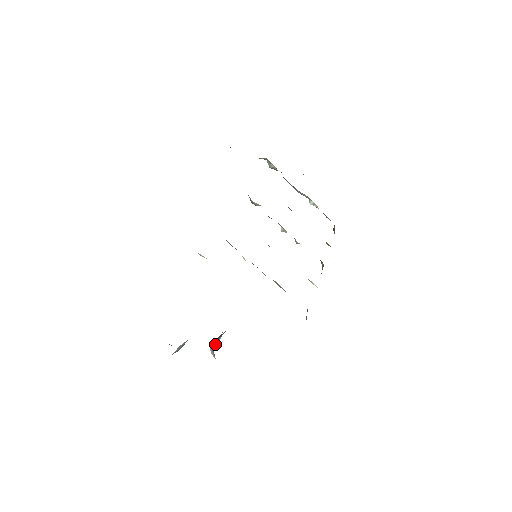
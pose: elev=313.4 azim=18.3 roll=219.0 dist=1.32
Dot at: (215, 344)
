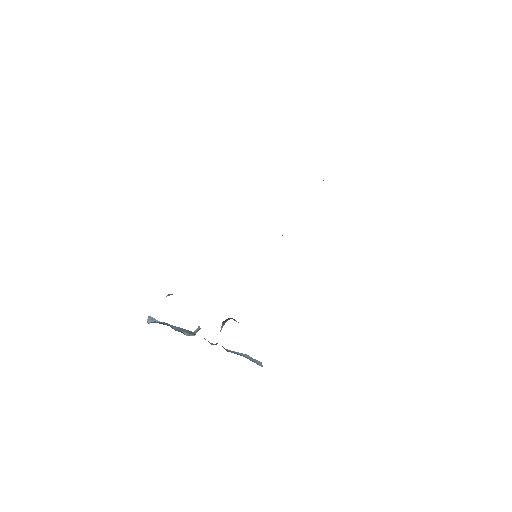
Dot at: (221, 328)
